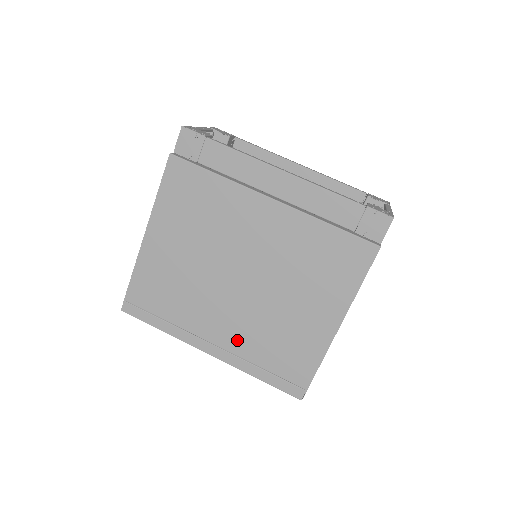
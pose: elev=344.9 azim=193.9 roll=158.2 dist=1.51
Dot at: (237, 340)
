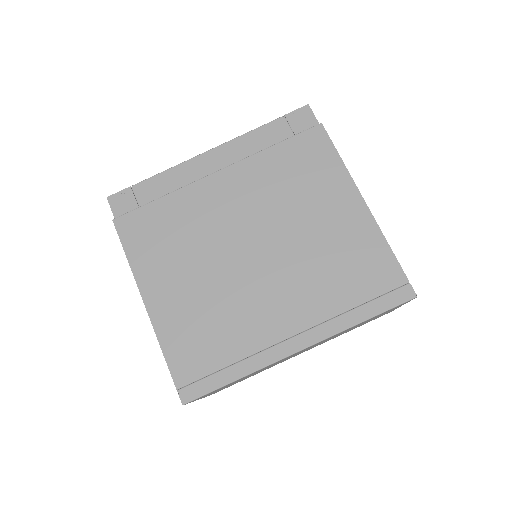
Dot at: (308, 307)
